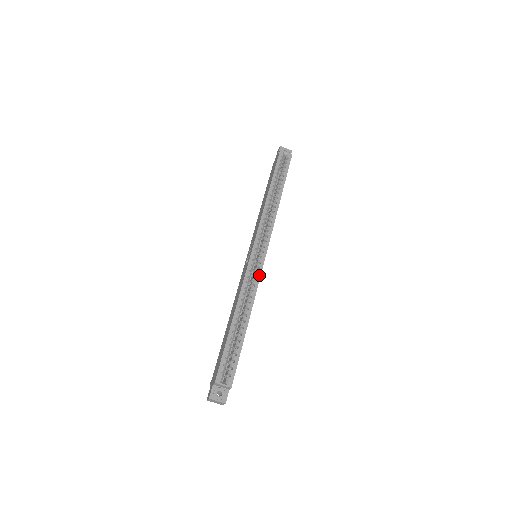
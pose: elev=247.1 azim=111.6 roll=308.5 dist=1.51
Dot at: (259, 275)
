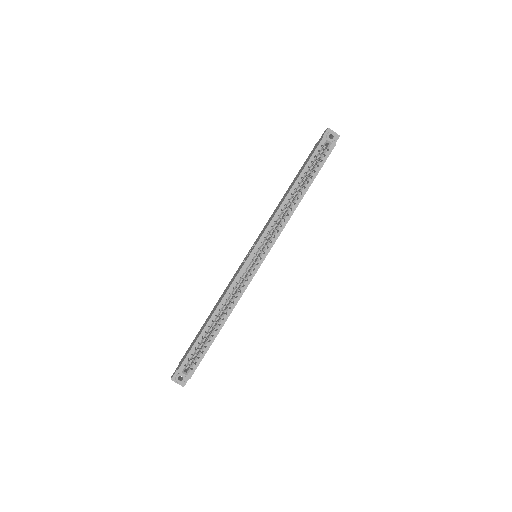
Dot at: (248, 282)
